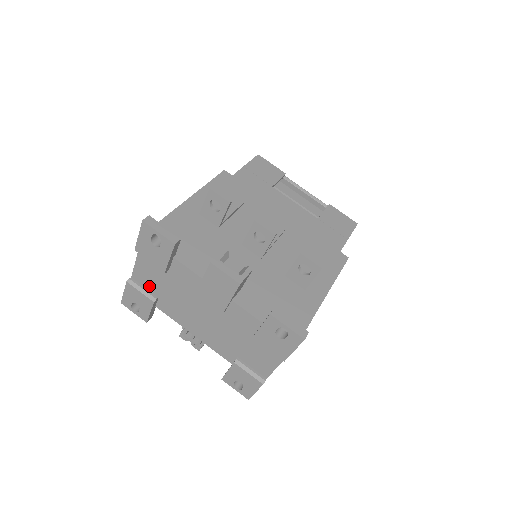
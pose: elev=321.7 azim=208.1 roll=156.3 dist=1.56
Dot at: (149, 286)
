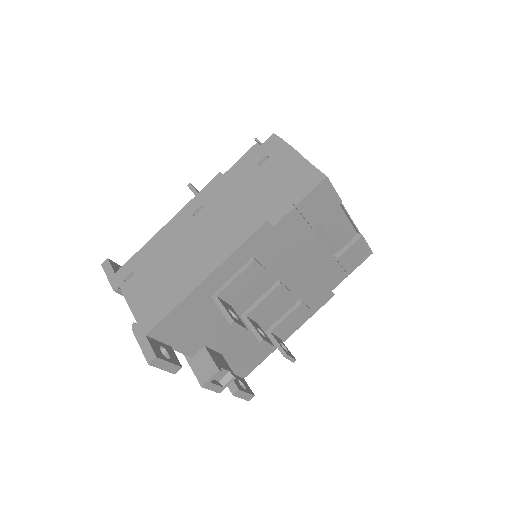
Dot at: occluded
